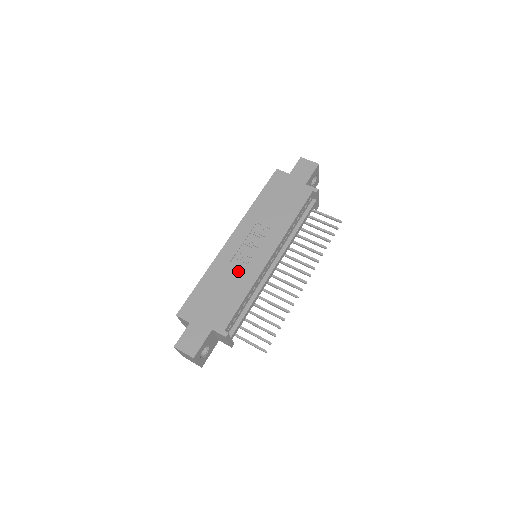
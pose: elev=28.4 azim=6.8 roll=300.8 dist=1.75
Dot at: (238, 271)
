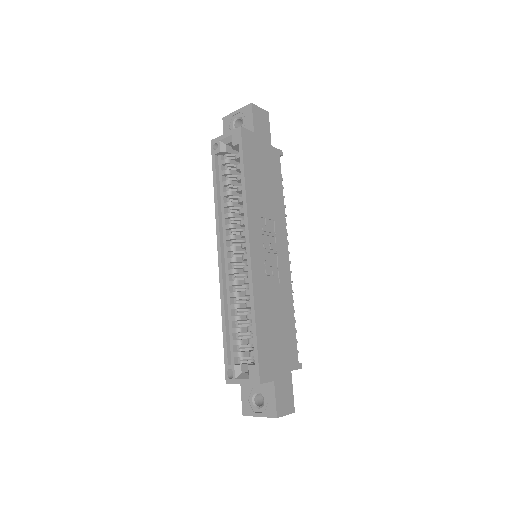
Dot at: (277, 290)
